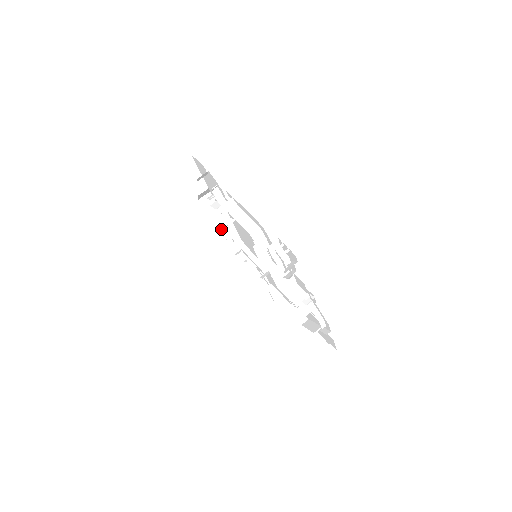
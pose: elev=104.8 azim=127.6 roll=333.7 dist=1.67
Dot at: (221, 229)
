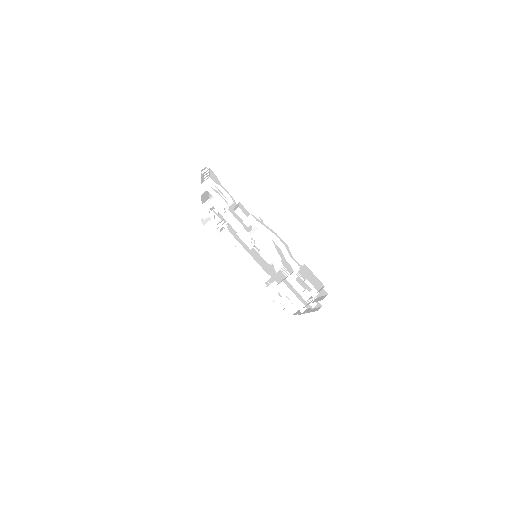
Dot at: (246, 267)
